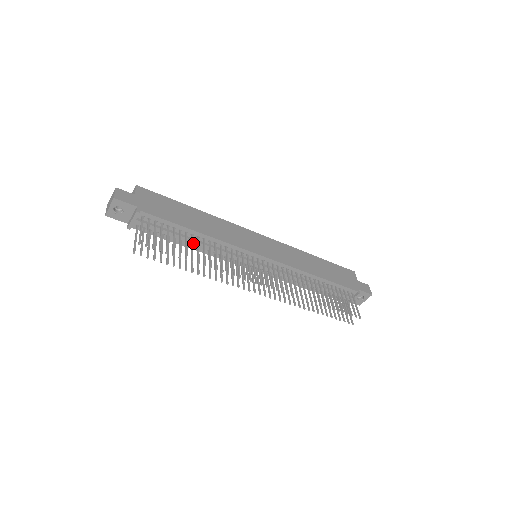
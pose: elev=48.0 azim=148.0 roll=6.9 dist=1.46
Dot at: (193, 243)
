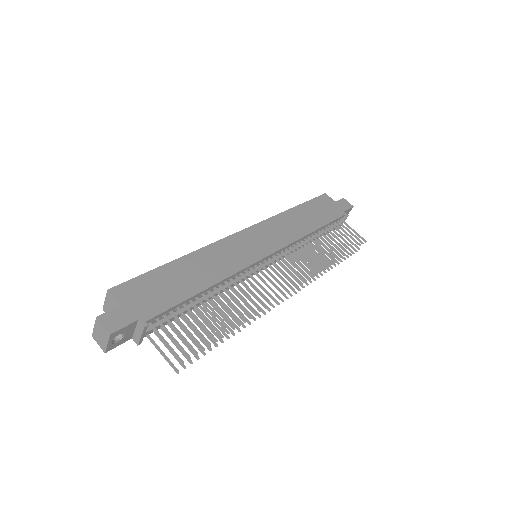
Dot at: occluded
